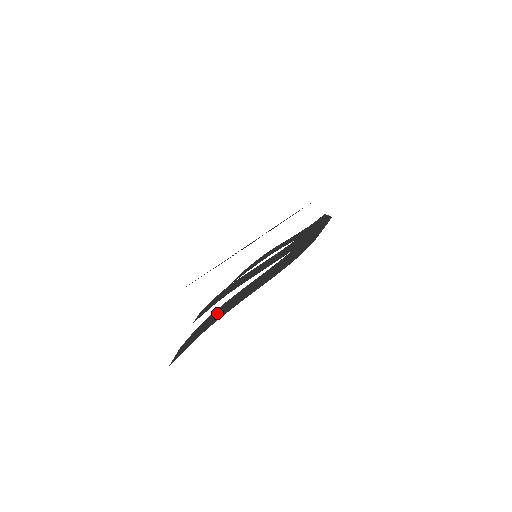
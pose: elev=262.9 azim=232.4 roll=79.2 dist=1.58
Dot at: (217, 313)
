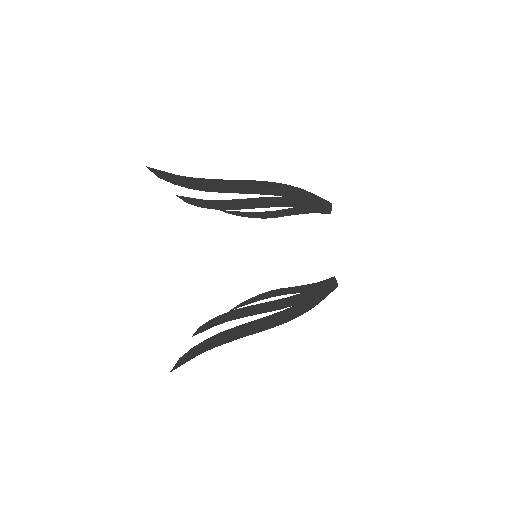
Dot at: (215, 340)
